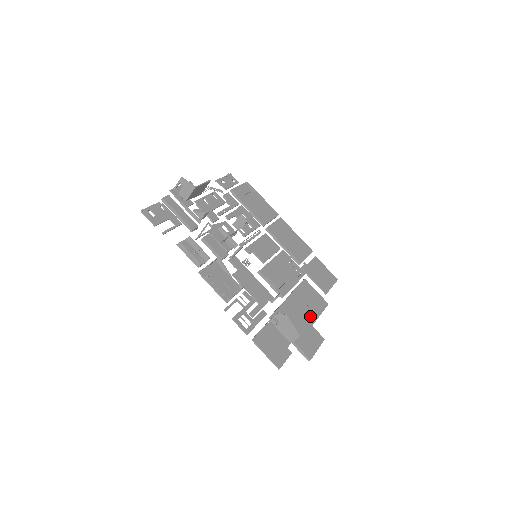
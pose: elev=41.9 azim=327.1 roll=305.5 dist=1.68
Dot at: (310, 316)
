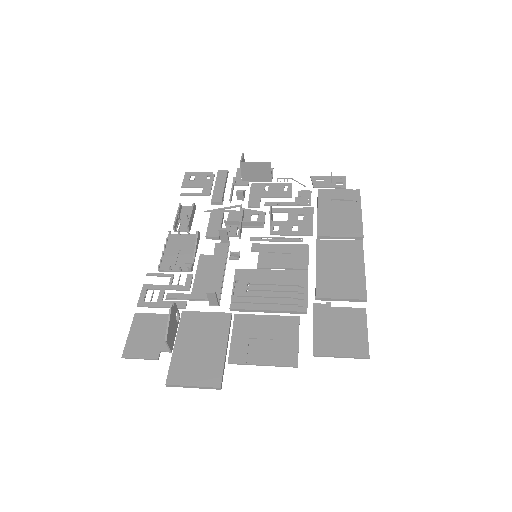
Dot at: (242, 353)
